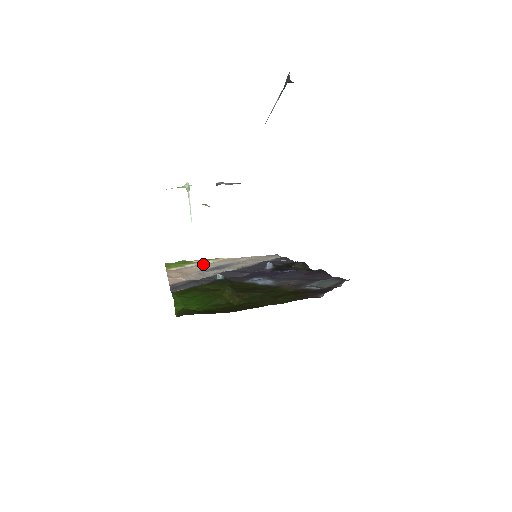
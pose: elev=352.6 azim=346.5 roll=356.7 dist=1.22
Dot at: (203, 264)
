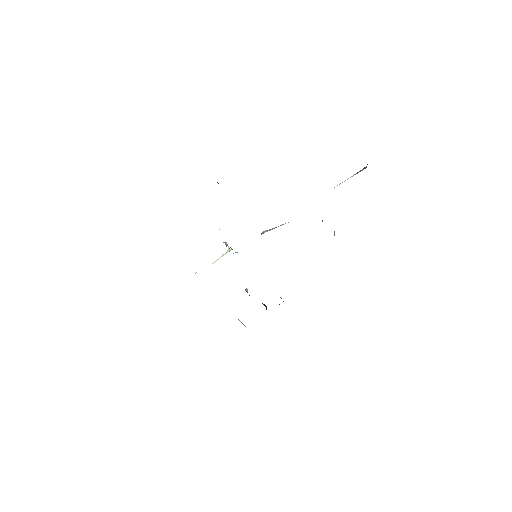
Dot at: occluded
